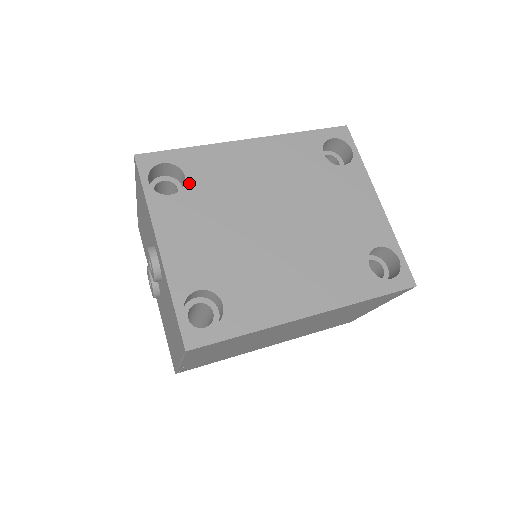
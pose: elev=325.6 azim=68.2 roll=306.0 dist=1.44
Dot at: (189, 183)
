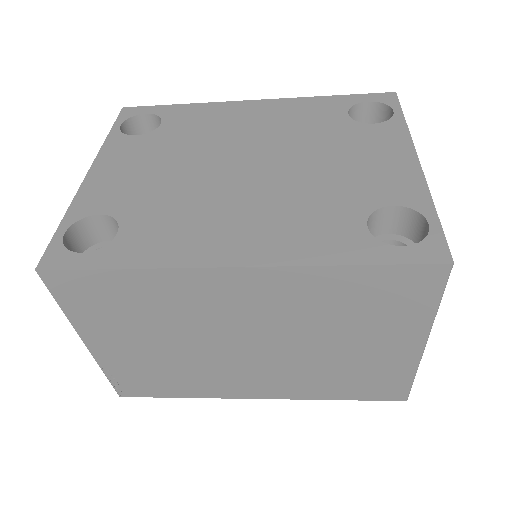
Dot at: (161, 128)
